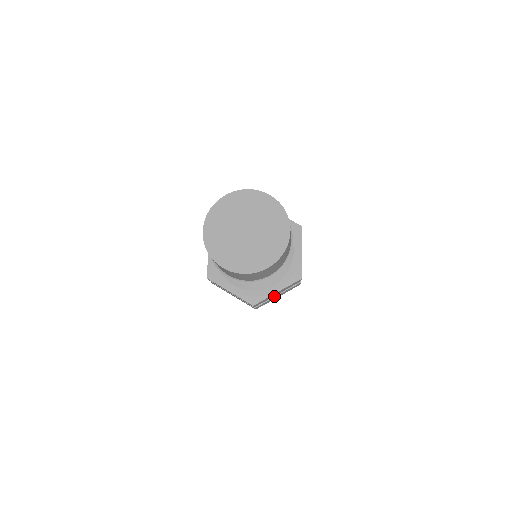
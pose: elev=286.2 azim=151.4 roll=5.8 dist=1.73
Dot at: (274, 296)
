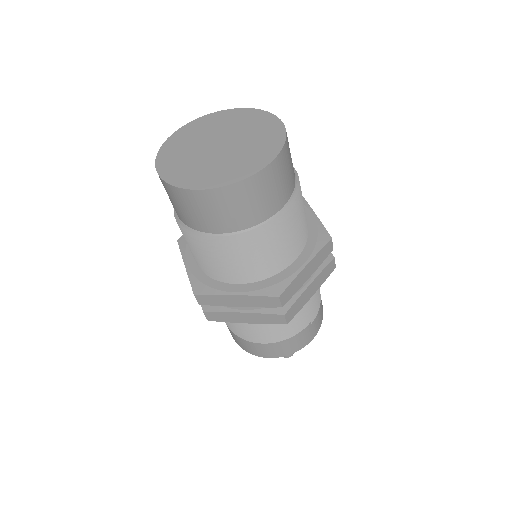
Dot at: (305, 288)
